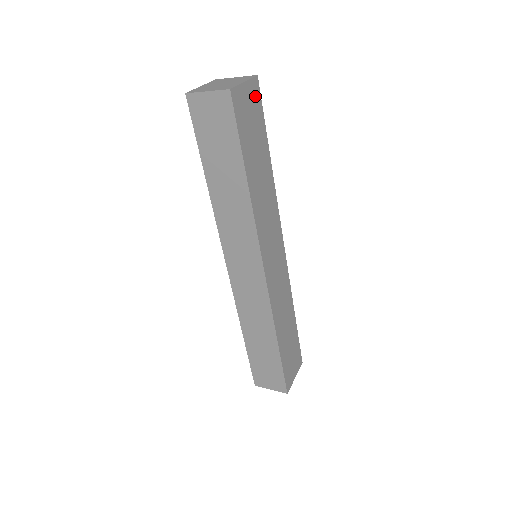
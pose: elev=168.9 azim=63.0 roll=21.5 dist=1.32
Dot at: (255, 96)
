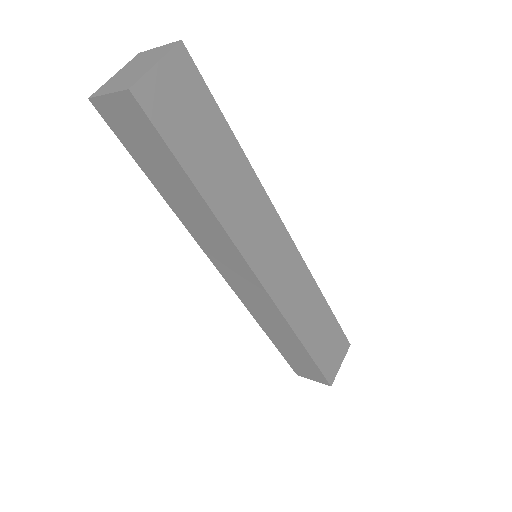
Dot at: (185, 73)
